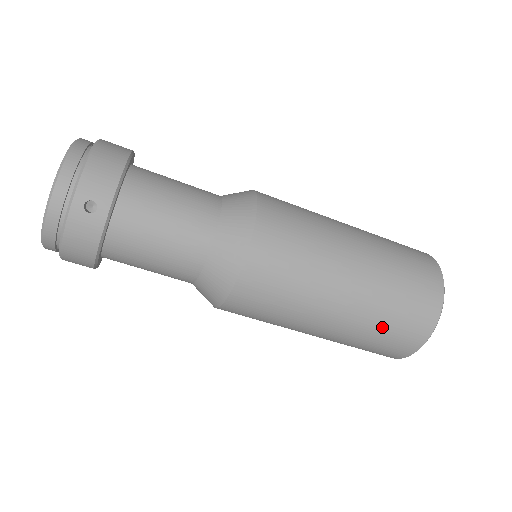
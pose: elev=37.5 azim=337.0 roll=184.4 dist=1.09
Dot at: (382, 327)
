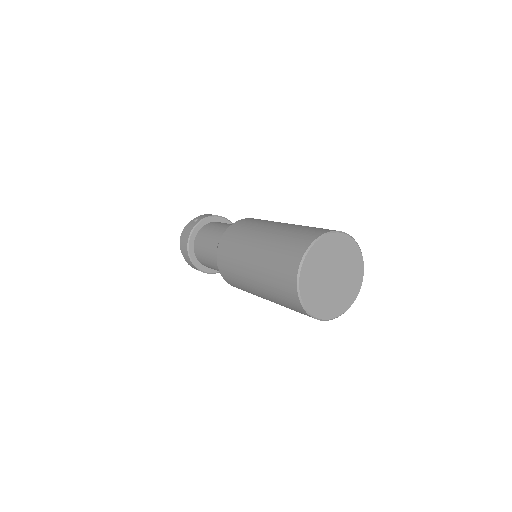
Dot at: (278, 249)
